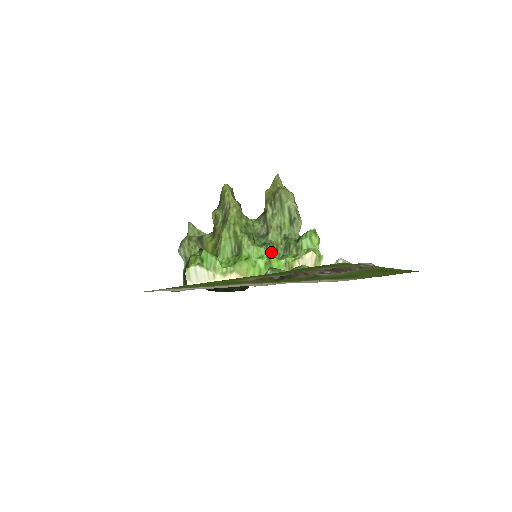
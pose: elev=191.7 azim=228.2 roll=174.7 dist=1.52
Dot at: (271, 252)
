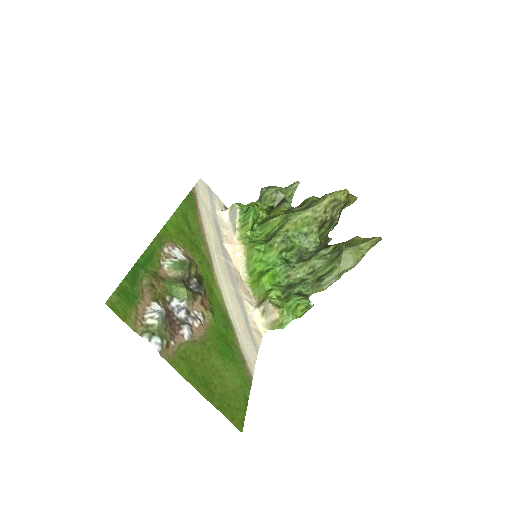
Dot at: (275, 271)
